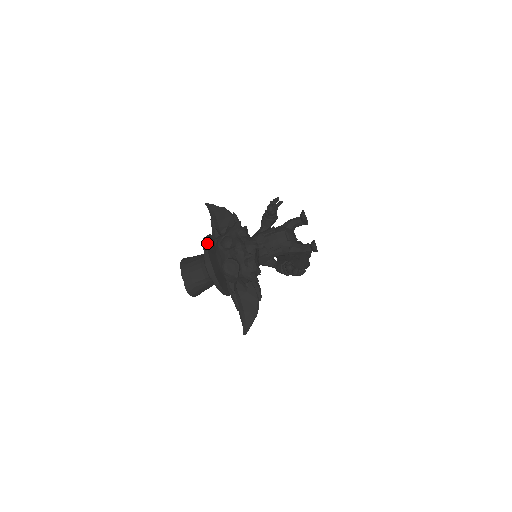
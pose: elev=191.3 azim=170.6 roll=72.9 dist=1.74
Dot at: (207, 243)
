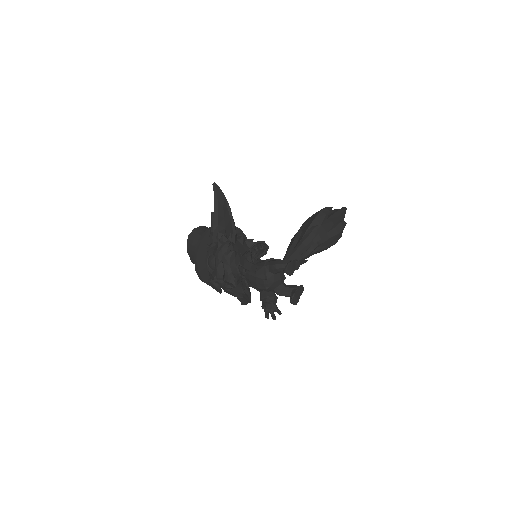
Dot at: (198, 252)
